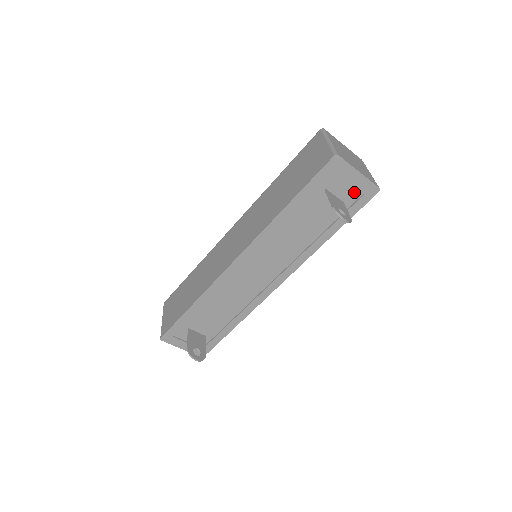
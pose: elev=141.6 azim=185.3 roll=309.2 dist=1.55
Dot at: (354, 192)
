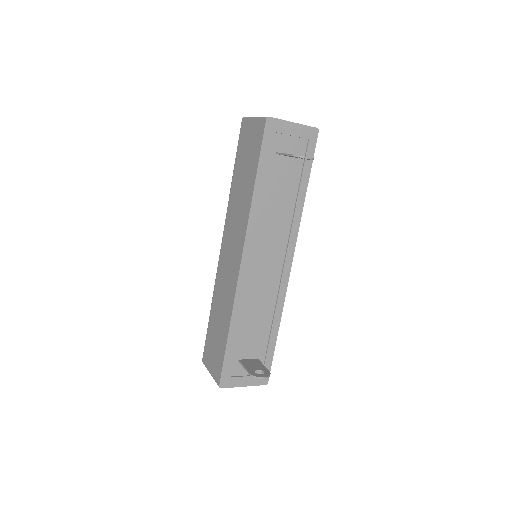
Dot at: (300, 143)
